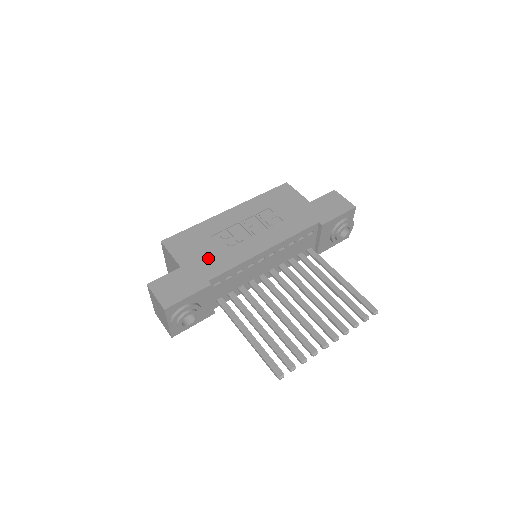
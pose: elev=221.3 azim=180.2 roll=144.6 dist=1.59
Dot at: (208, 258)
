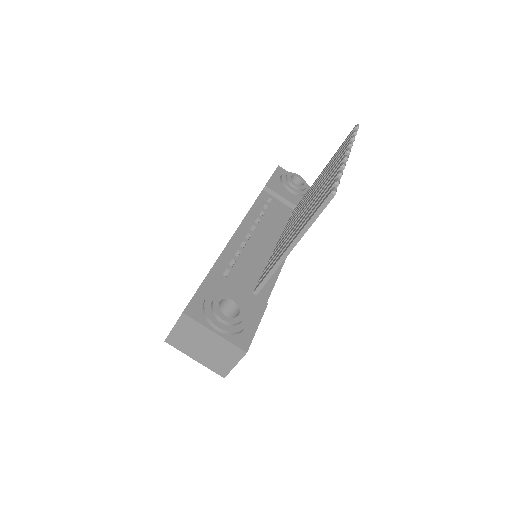
Dot at: occluded
